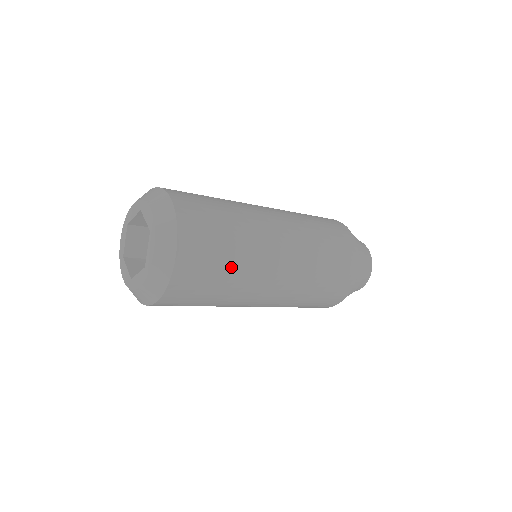
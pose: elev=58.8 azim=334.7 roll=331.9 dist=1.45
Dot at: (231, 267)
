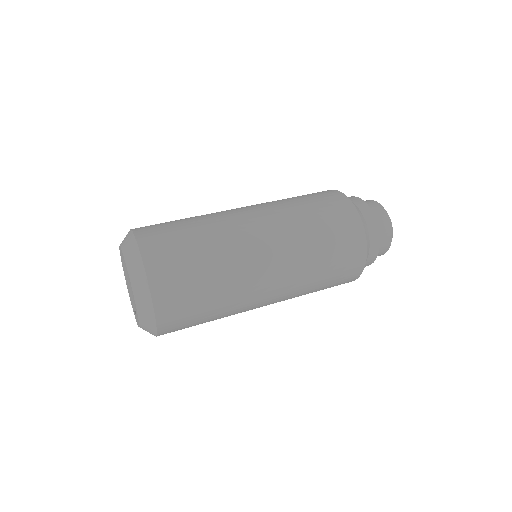
Dot at: (204, 249)
